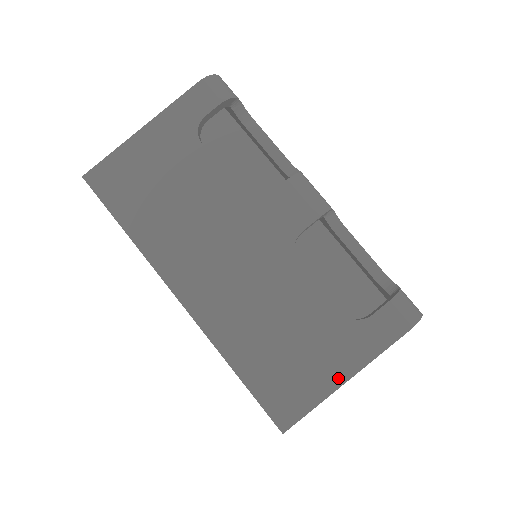
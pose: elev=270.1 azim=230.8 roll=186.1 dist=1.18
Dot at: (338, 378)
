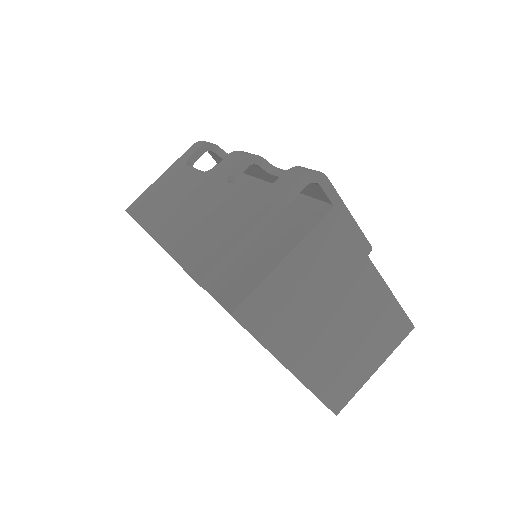
Dot at: (245, 229)
